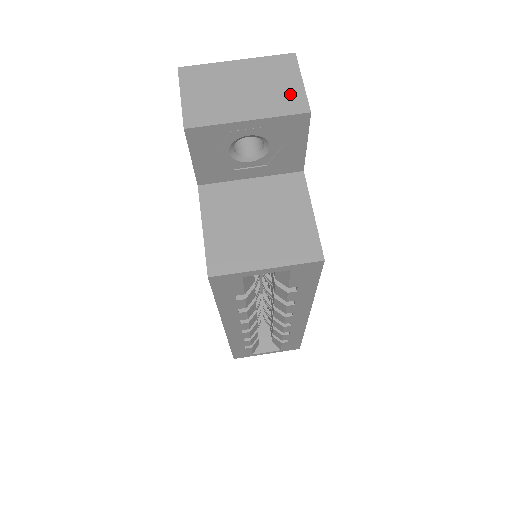
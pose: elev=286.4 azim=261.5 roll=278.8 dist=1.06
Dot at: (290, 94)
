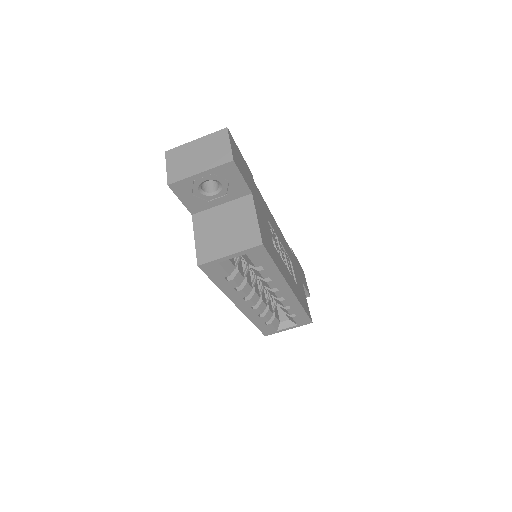
Dot at: (223, 153)
